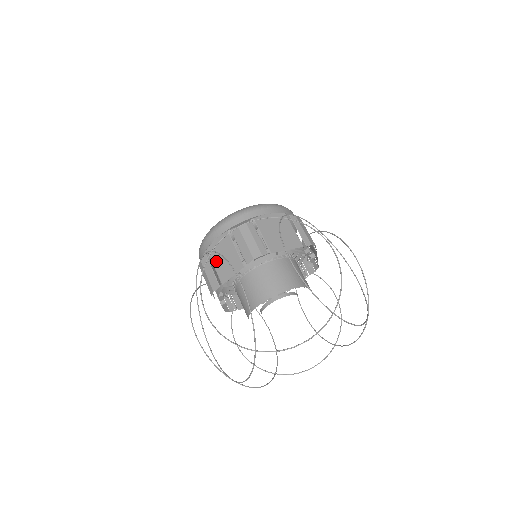
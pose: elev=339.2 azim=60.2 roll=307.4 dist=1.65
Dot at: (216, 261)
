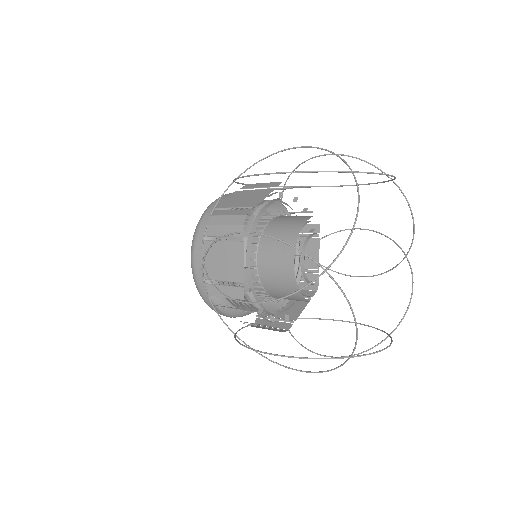
Dot at: (234, 204)
